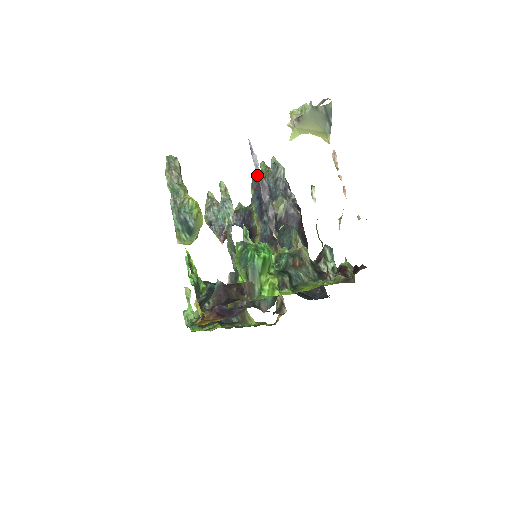
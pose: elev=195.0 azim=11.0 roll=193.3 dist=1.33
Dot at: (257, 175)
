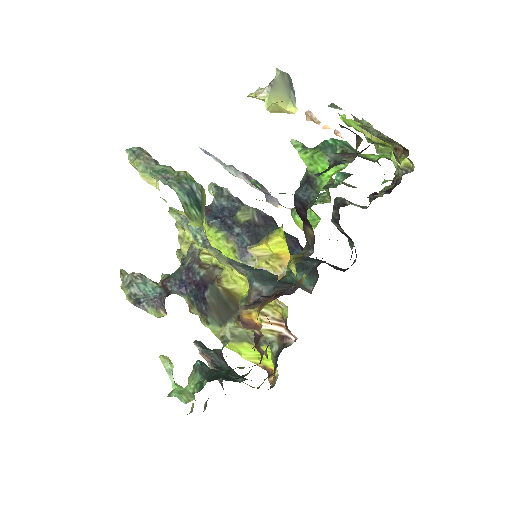
Dot at: (228, 167)
